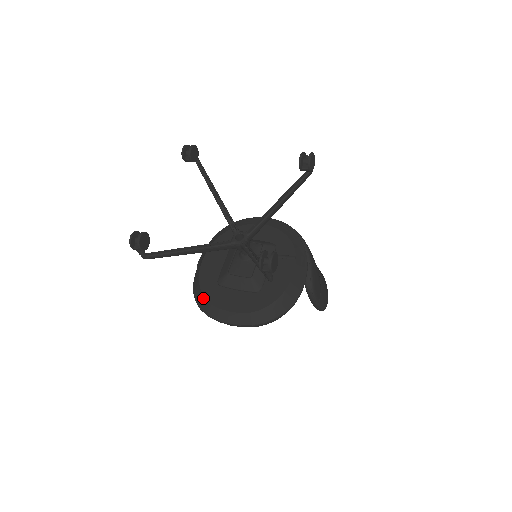
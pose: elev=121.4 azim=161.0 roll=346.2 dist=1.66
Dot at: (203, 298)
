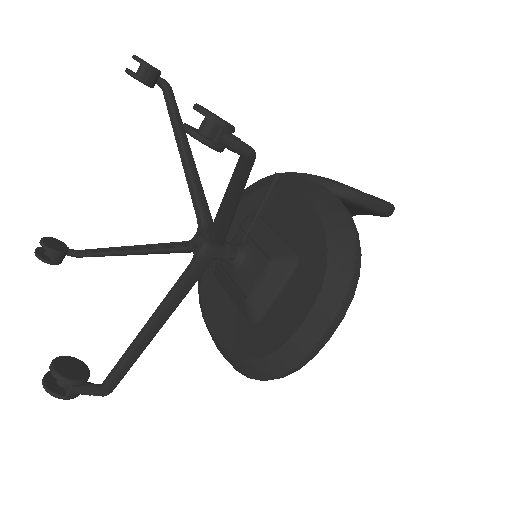
Dot at: (261, 361)
